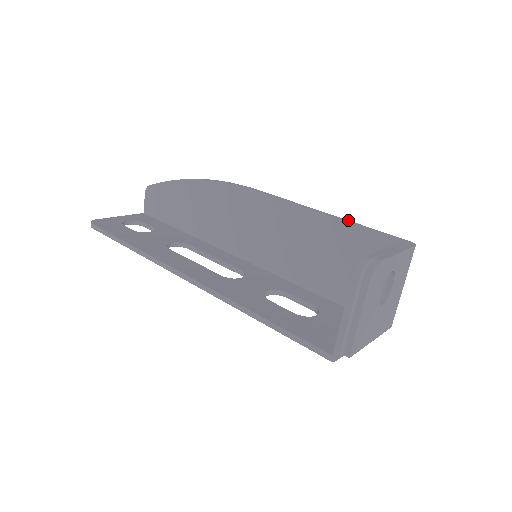
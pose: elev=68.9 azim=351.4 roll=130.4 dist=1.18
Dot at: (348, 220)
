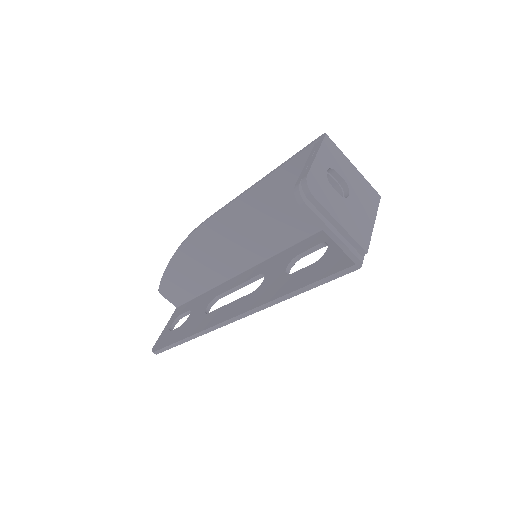
Dot at: (275, 169)
